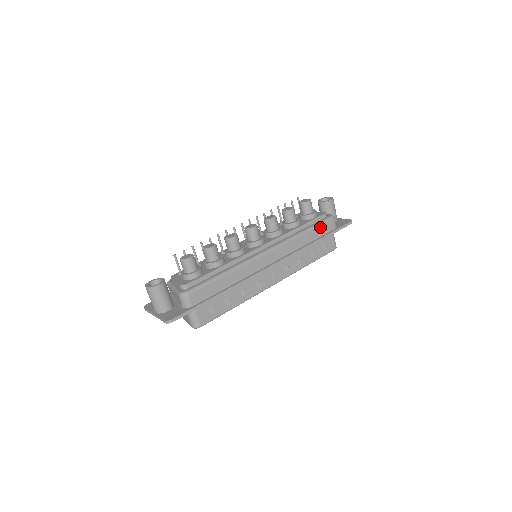
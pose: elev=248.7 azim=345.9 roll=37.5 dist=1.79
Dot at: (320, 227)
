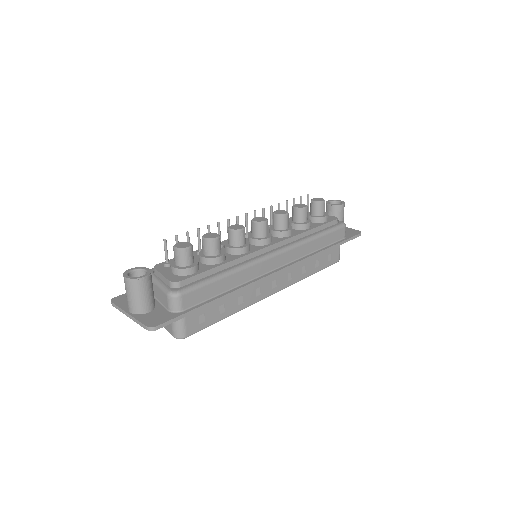
Dot at: (331, 234)
